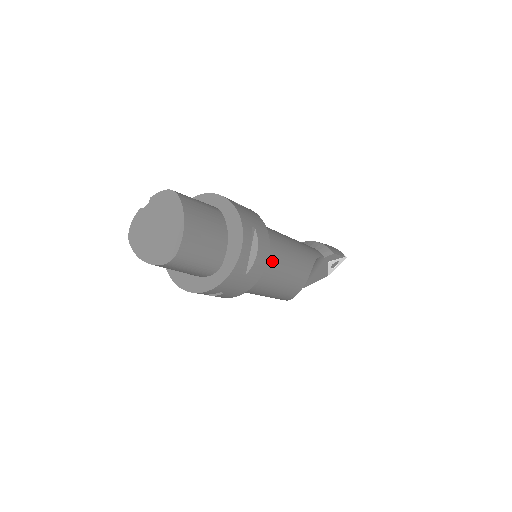
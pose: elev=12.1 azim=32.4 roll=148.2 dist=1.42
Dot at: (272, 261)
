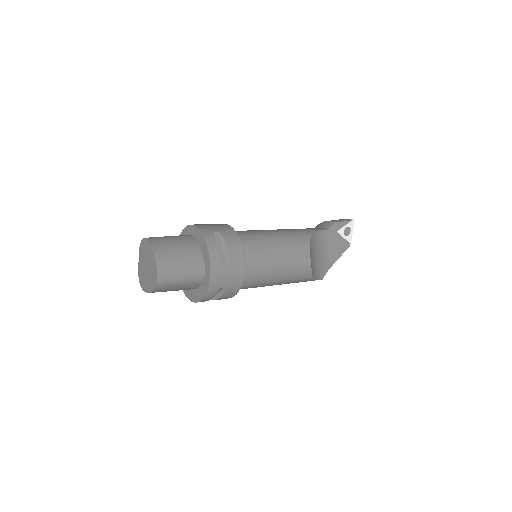
Dot at: (255, 249)
